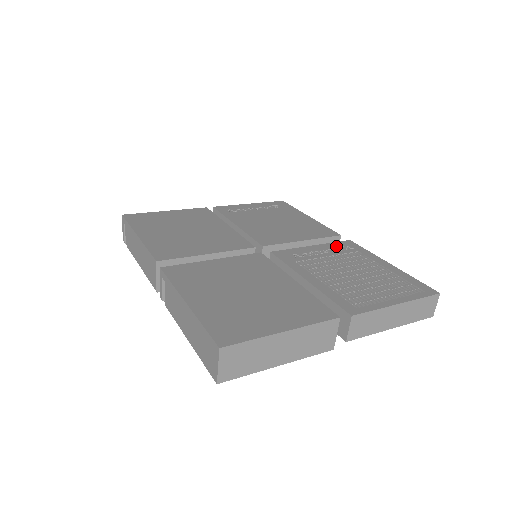
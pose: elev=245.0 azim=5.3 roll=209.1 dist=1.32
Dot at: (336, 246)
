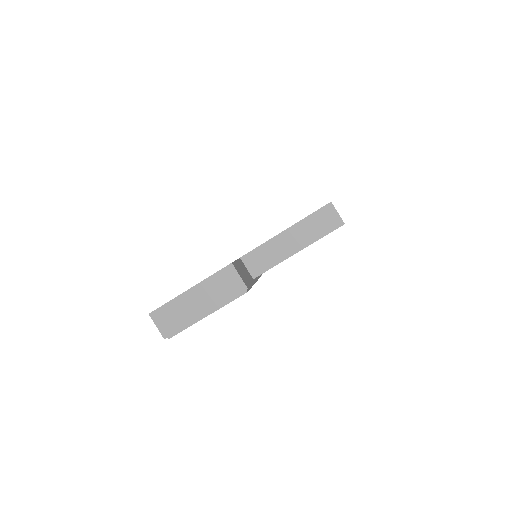
Dot at: occluded
